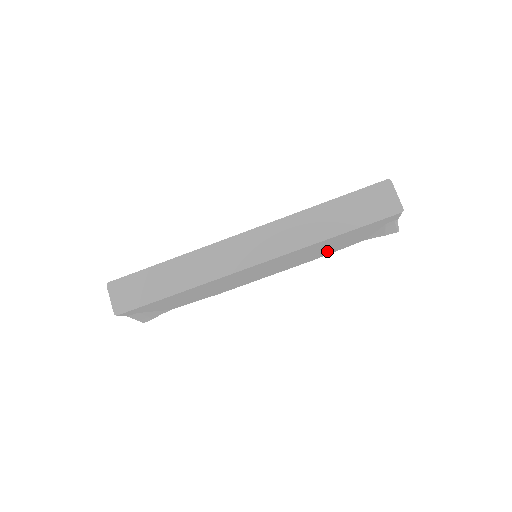
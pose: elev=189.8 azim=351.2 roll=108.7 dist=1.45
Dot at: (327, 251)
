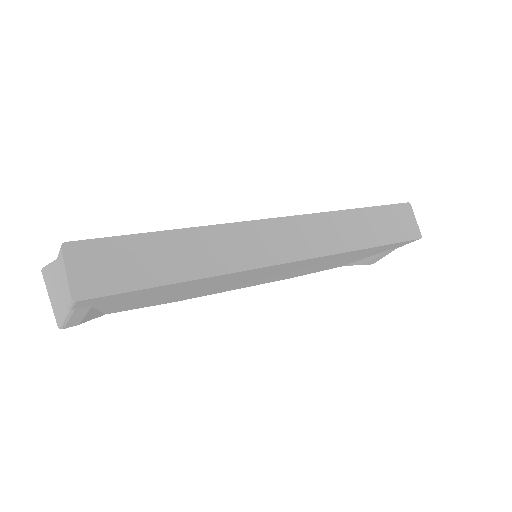
Dot at: (316, 269)
